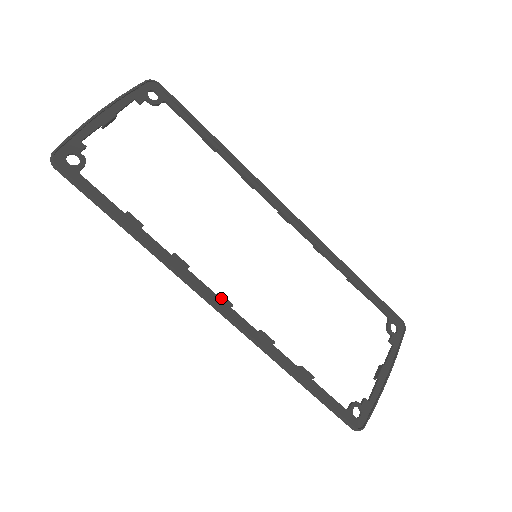
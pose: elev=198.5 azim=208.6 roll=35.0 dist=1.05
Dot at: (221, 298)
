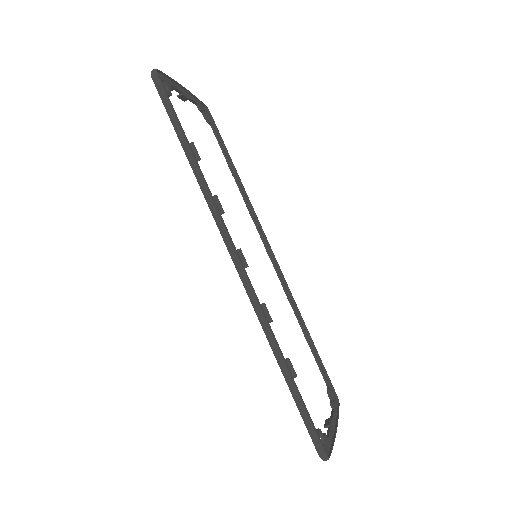
Dot at: (240, 255)
